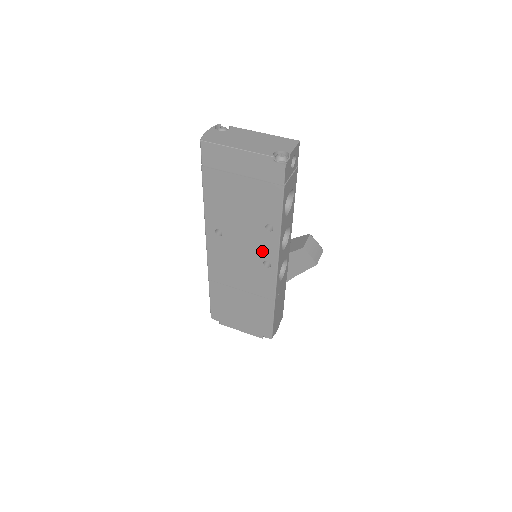
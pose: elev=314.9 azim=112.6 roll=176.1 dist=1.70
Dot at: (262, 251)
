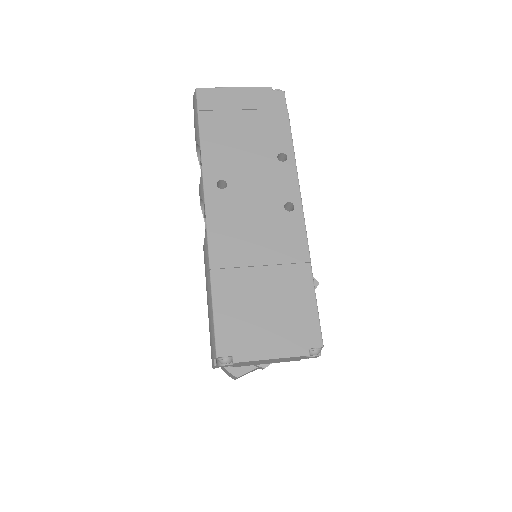
Dot at: (280, 190)
